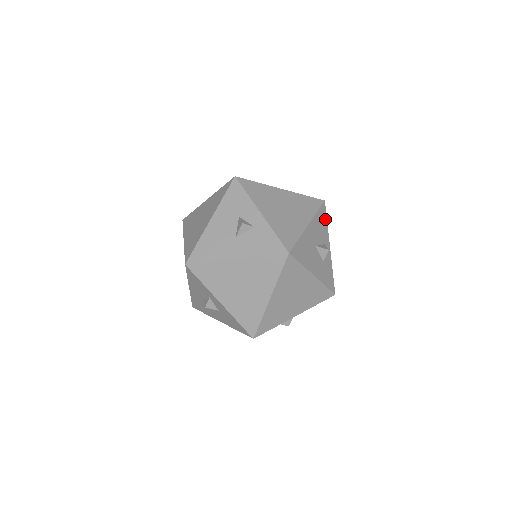
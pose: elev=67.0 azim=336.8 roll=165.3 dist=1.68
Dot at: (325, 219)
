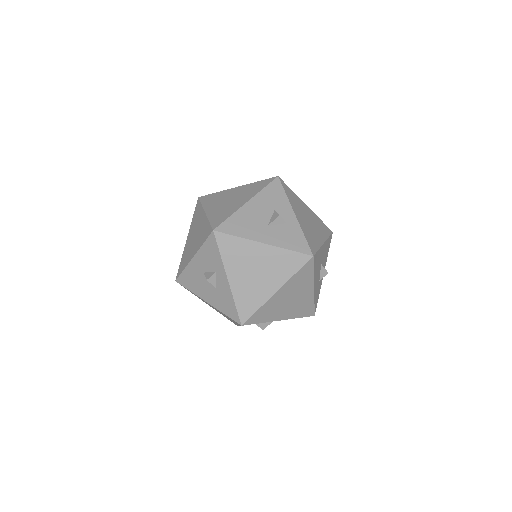
Dot at: (329, 247)
